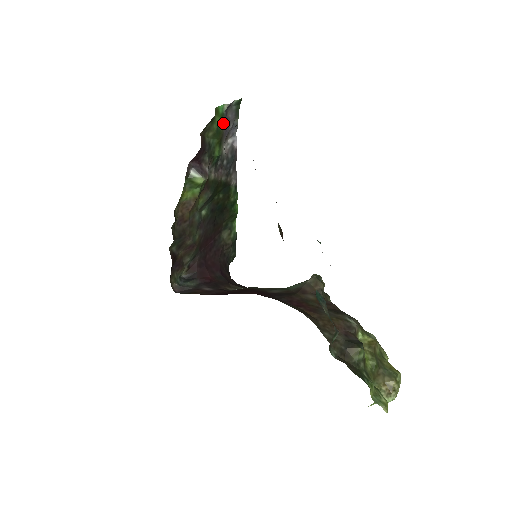
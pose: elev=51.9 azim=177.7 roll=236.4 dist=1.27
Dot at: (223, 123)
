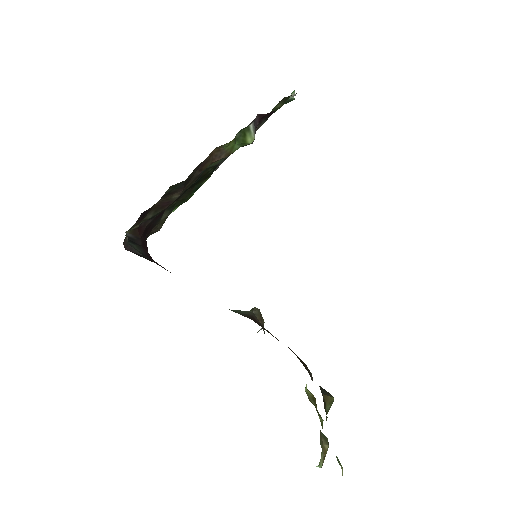
Dot at: occluded
